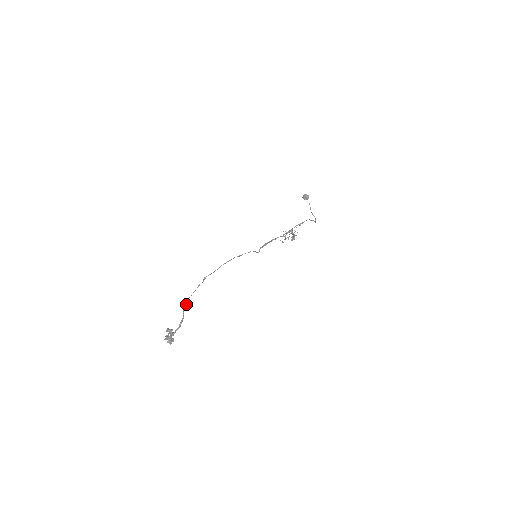
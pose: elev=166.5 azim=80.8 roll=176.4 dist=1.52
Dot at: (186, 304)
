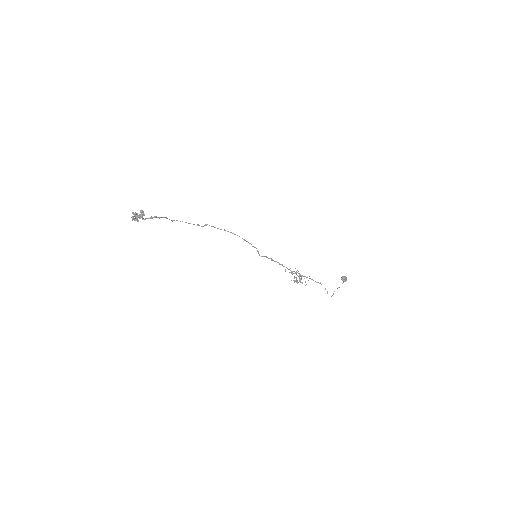
Dot at: (174, 220)
